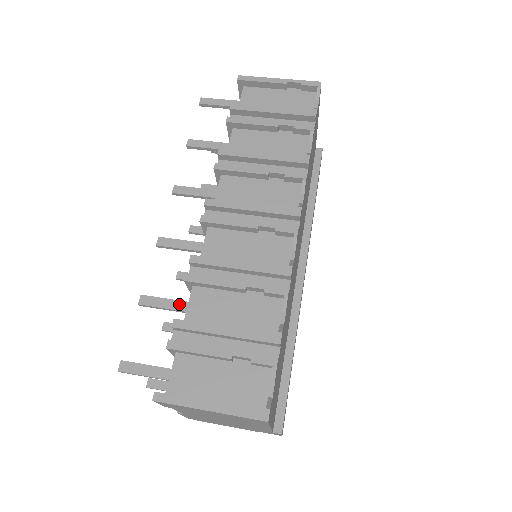
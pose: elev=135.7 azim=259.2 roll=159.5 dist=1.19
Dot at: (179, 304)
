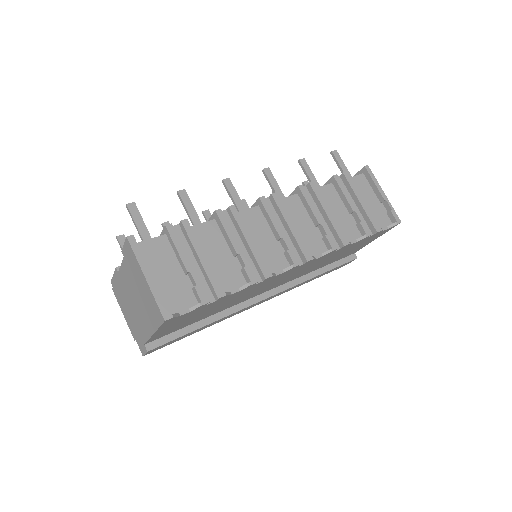
Dot at: (196, 218)
